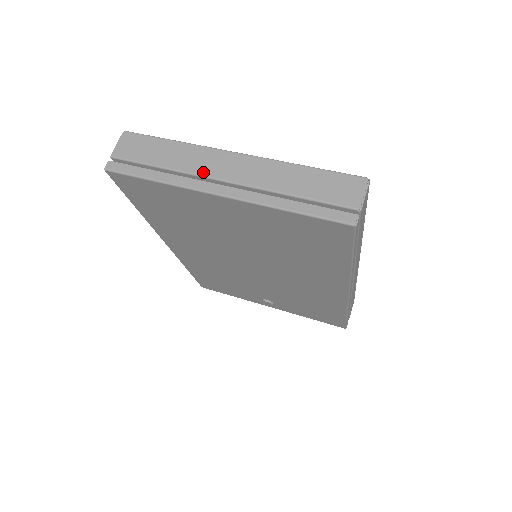
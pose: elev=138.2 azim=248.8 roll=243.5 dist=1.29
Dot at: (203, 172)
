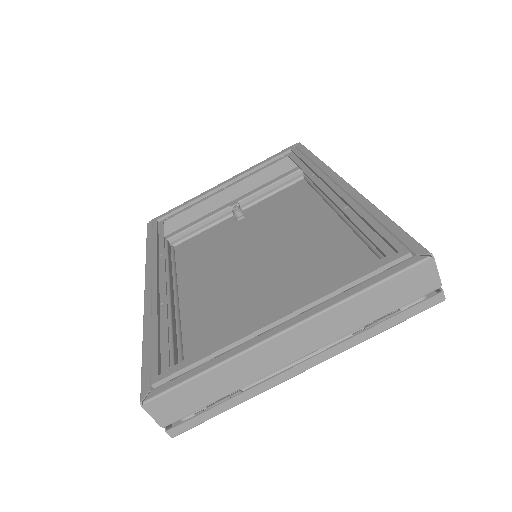
Dot at: (272, 369)
